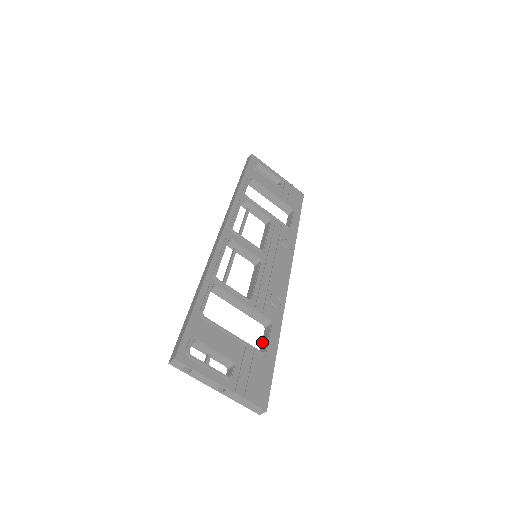
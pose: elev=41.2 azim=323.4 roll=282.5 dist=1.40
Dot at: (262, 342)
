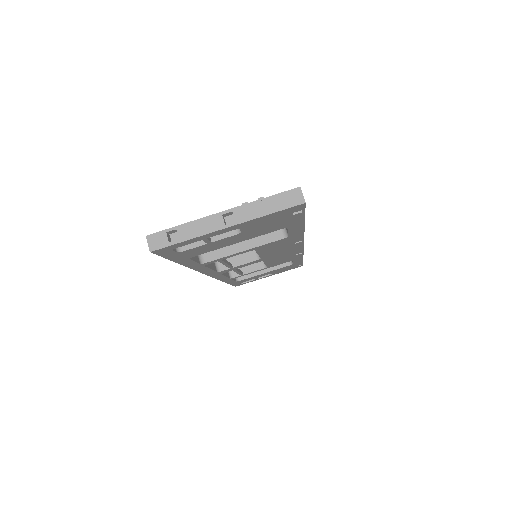
Dot at: (287, 231)
